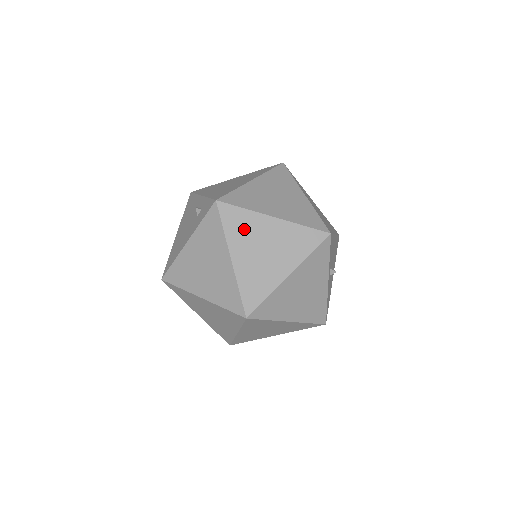
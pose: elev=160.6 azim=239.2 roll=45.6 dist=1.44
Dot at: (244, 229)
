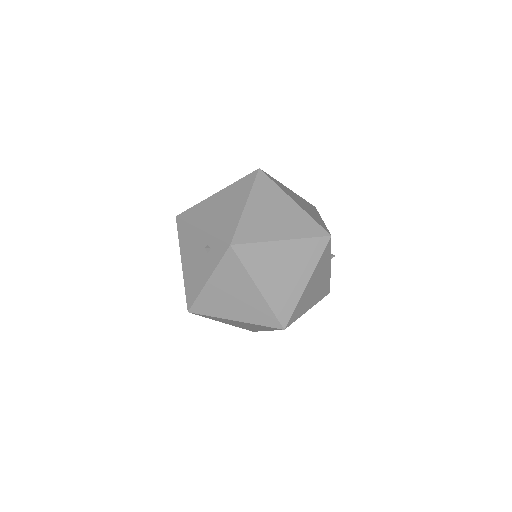
Dot at: (261, 260)
